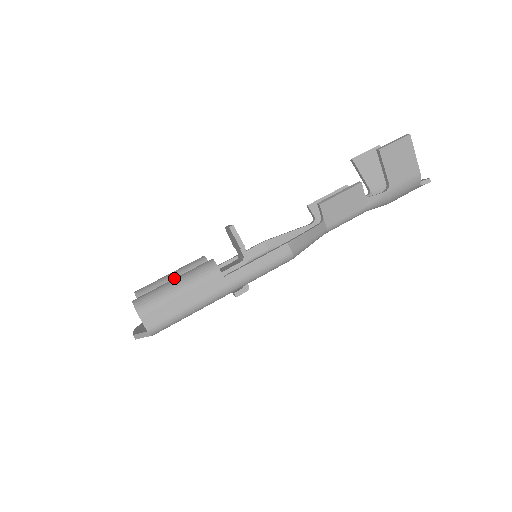
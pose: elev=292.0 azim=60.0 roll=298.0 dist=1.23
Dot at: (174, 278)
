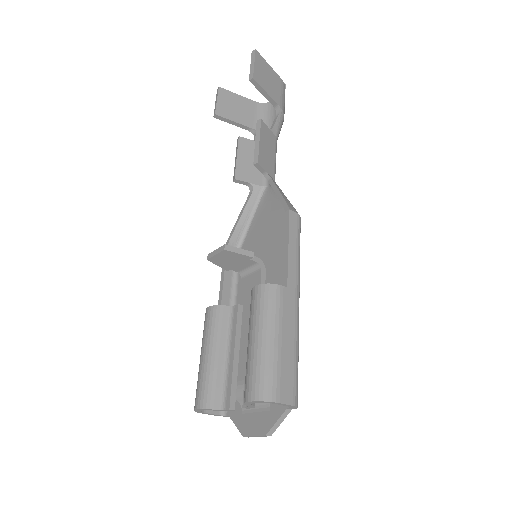
Dot at: (216, 352)
